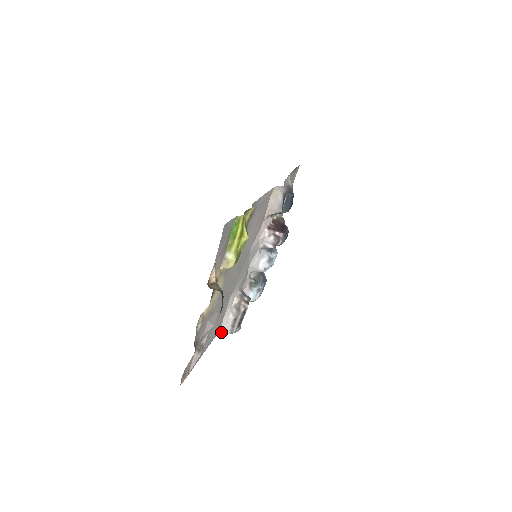
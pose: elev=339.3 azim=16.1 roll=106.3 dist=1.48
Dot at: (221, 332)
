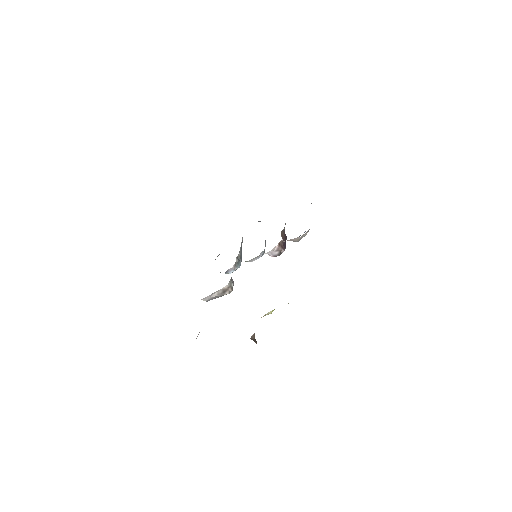
Dot at: (201, 299)
